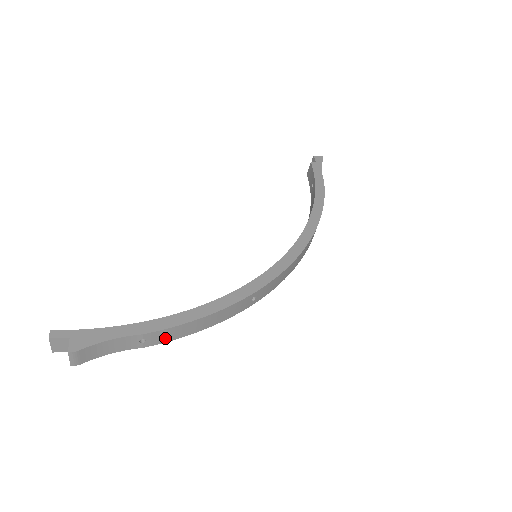
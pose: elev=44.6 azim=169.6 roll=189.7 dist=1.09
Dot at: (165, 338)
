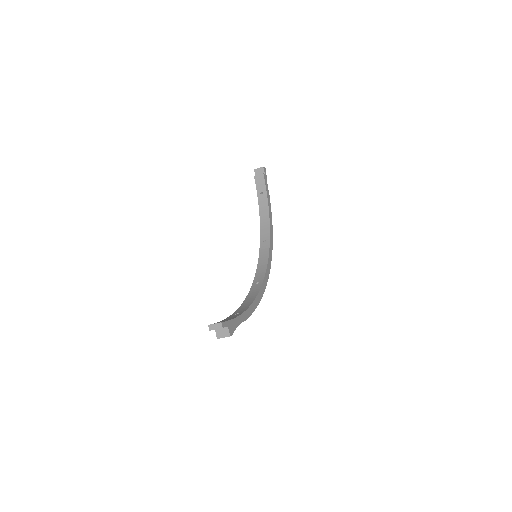
Dot at: occluded
